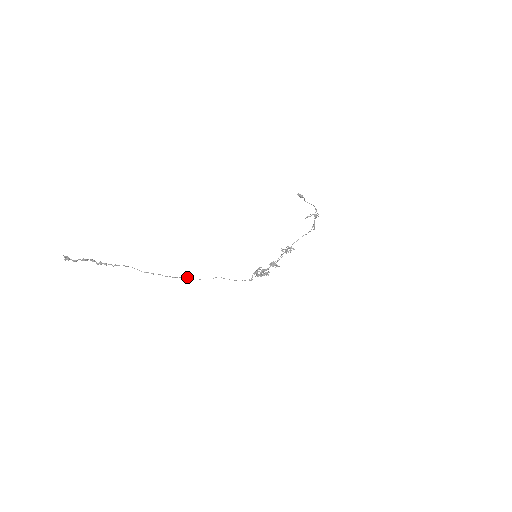
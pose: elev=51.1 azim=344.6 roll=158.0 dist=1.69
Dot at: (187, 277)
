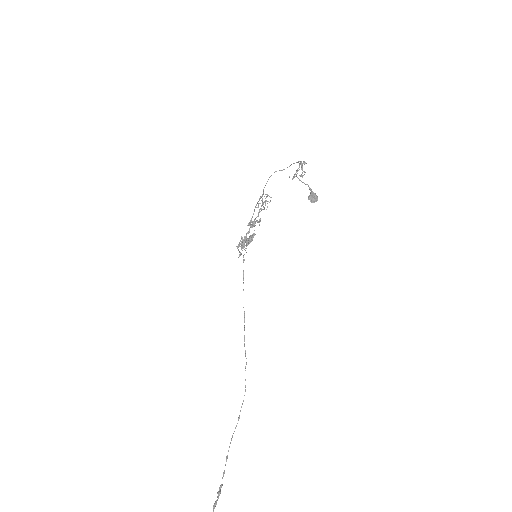
Dot at: (245, 366)
